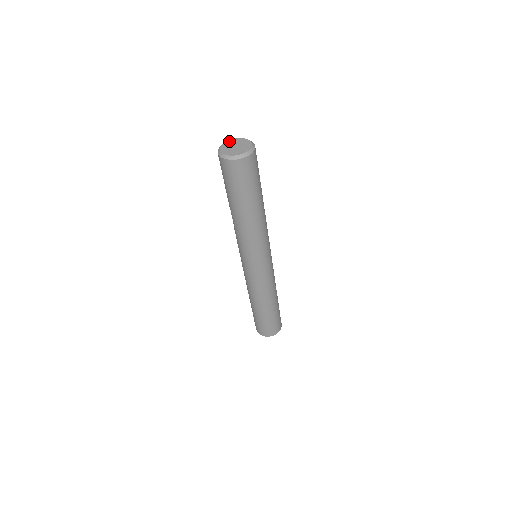
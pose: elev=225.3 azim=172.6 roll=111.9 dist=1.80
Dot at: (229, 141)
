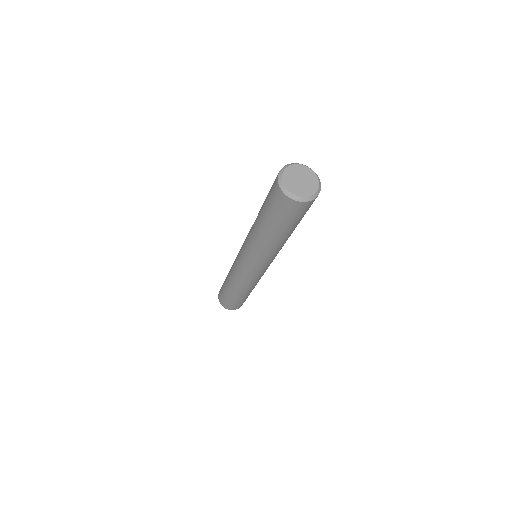
Dot at: (302, 166)
